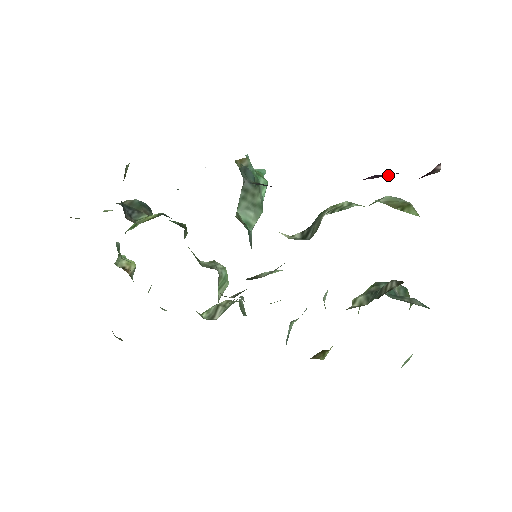
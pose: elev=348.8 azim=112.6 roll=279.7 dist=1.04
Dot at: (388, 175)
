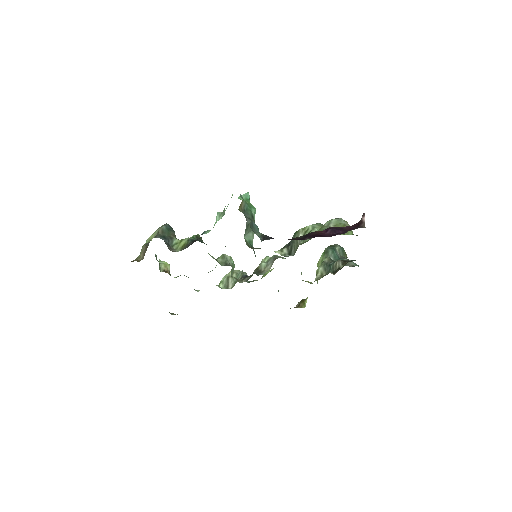
Dot at: (339, 233)
